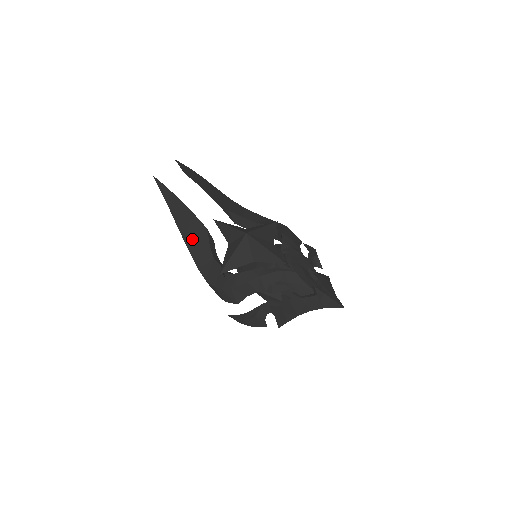
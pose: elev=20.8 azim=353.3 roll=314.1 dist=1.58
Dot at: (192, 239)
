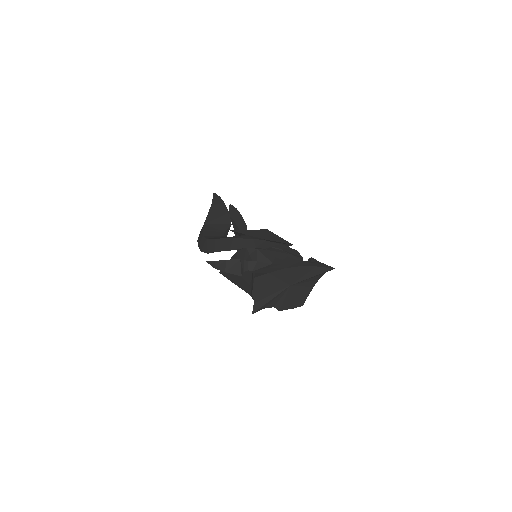
Dot at: (213, 225)
